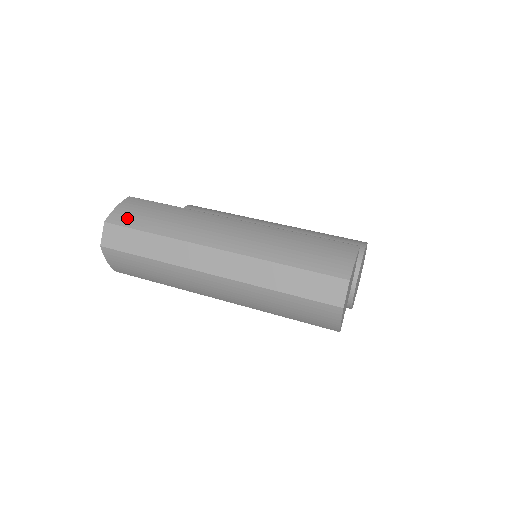
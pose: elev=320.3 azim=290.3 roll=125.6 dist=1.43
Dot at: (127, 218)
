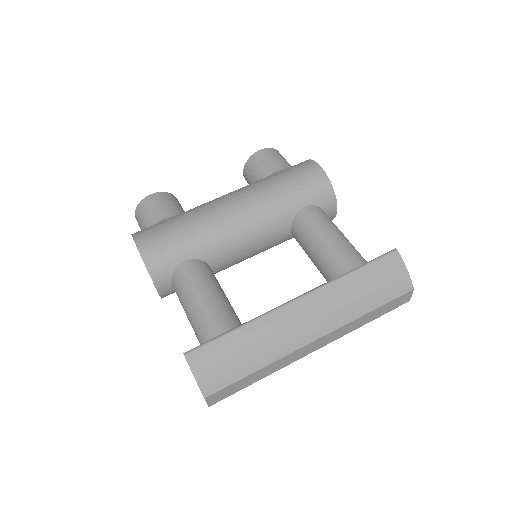
Dot at: (219, 380)
